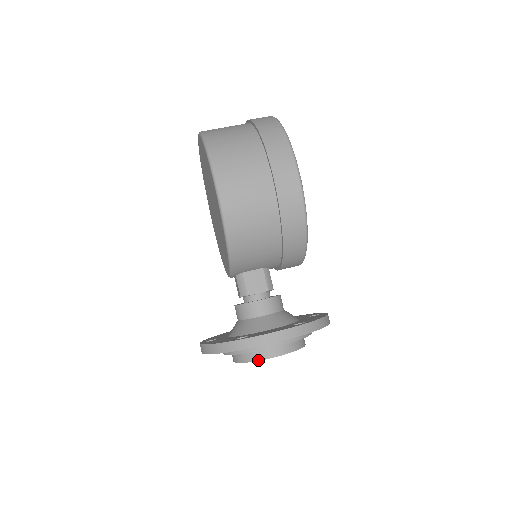
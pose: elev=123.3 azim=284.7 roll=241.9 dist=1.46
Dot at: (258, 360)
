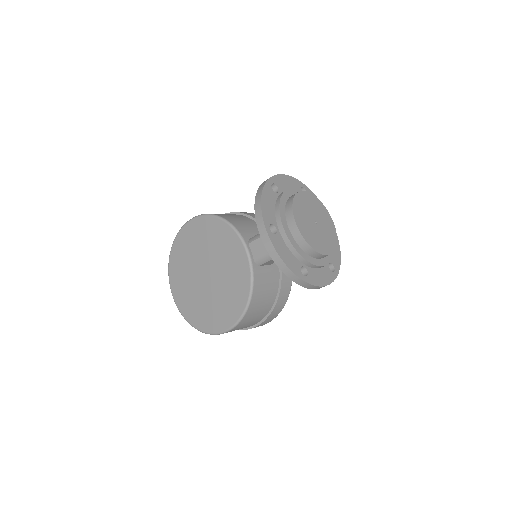
Dot at: (296, 193)
